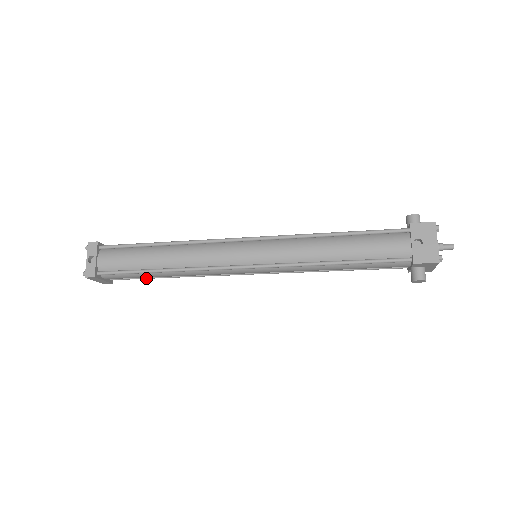
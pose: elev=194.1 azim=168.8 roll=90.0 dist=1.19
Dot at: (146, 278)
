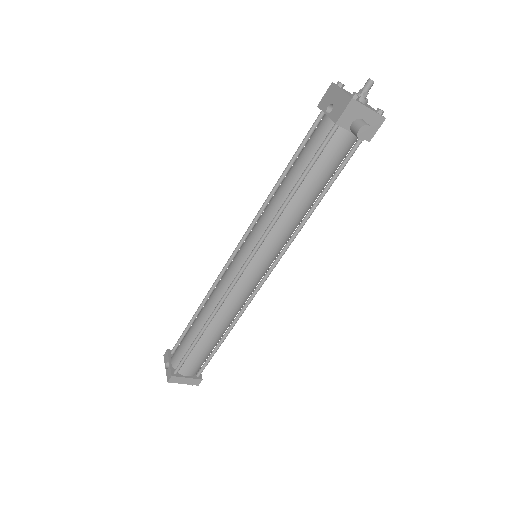
Dot at: (214, 352)
